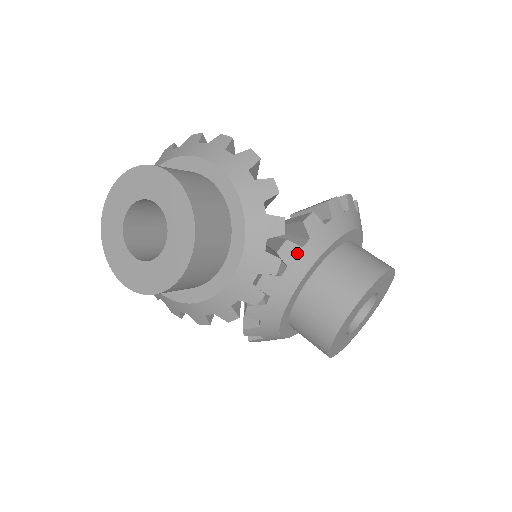
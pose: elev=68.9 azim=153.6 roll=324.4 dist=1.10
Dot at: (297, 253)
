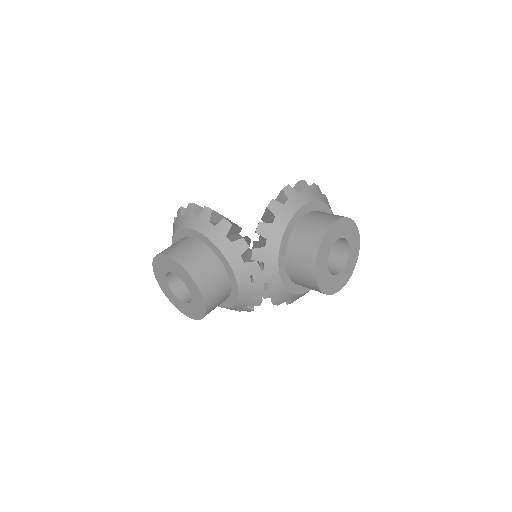
Dot at: (264, 252)
